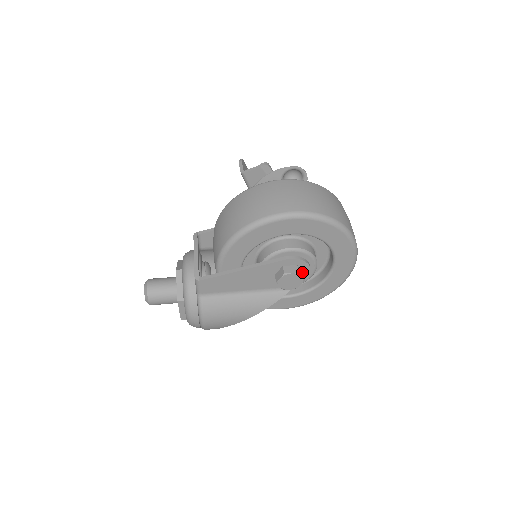
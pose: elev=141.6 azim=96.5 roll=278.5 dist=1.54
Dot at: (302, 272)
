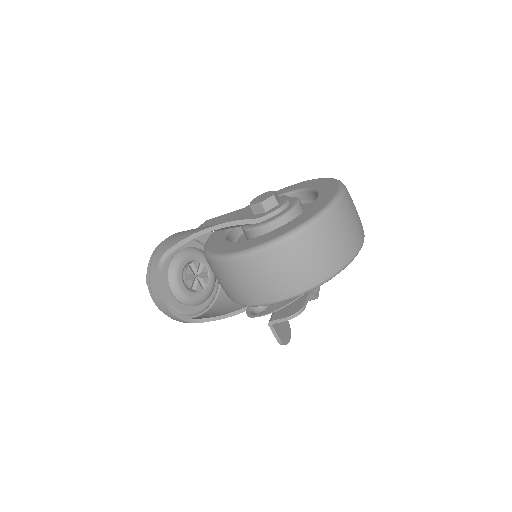
Dot at: (278, 203)
